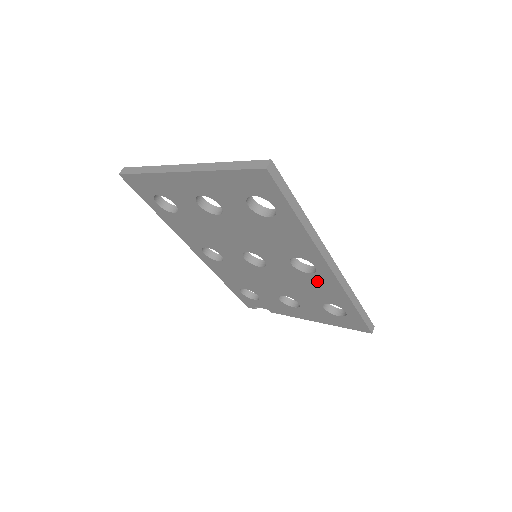
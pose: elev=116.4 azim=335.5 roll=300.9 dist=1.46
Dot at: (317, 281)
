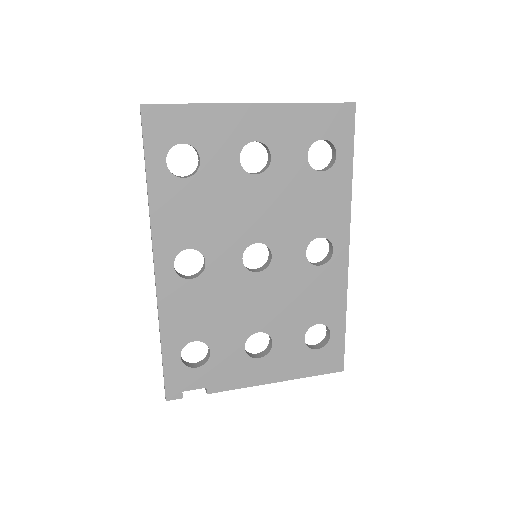
Dot at: (323, 279)
